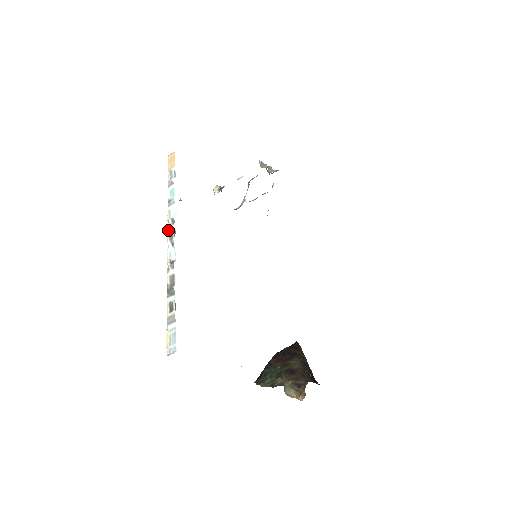
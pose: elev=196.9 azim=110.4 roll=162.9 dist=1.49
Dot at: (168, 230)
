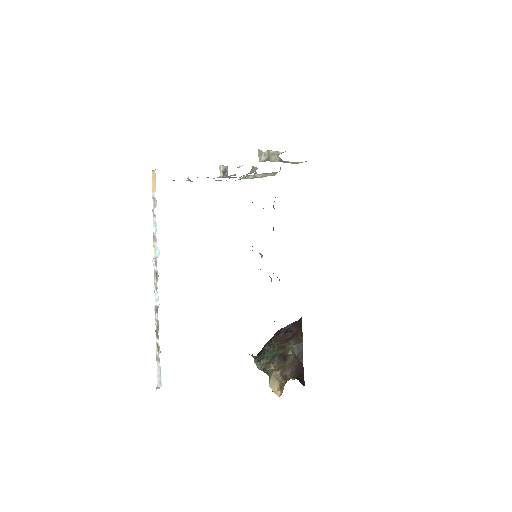
Dot at: (154, 270)
